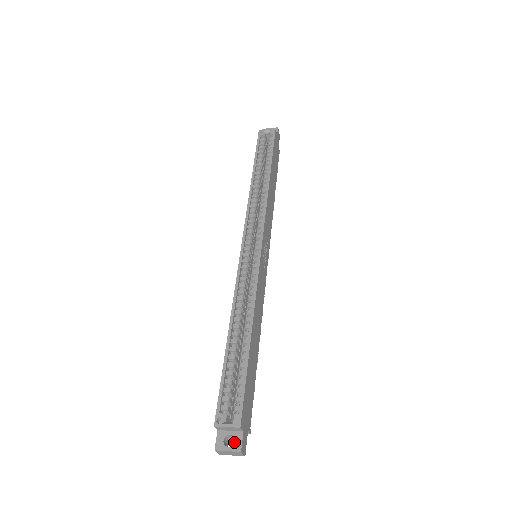
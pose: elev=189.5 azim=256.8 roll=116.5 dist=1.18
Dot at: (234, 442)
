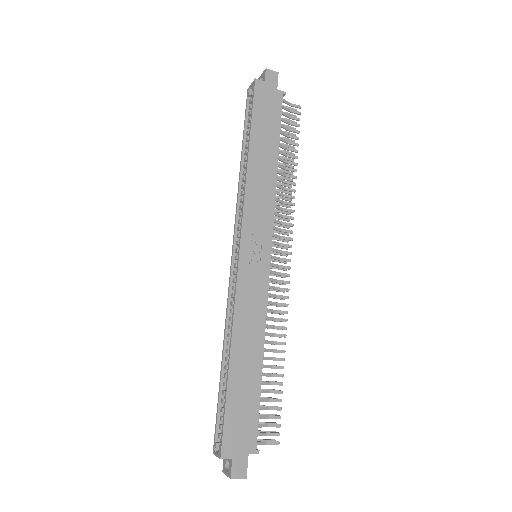
Dot at: (228, 468)
